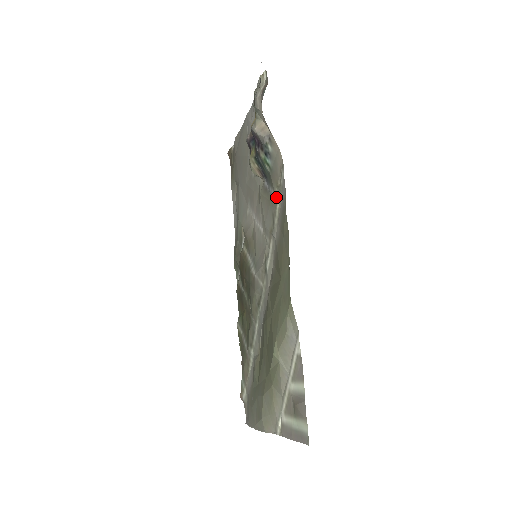
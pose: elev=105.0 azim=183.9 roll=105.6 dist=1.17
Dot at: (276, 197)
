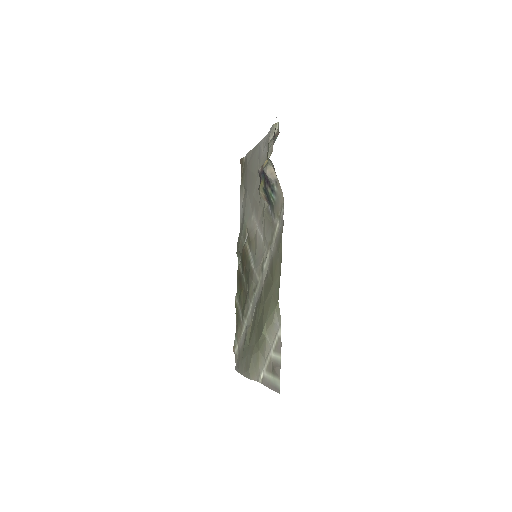
Dot at: (276, 223)
